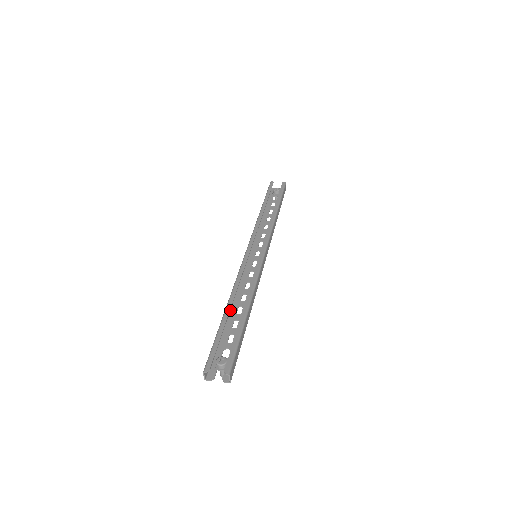
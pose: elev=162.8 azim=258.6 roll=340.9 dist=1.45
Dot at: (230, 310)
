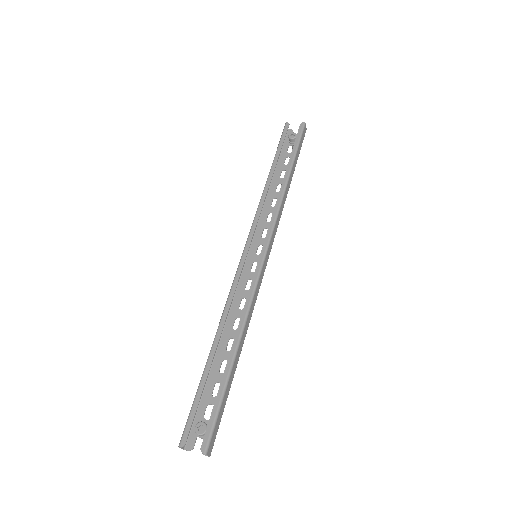
Dot at: (219, 344)
